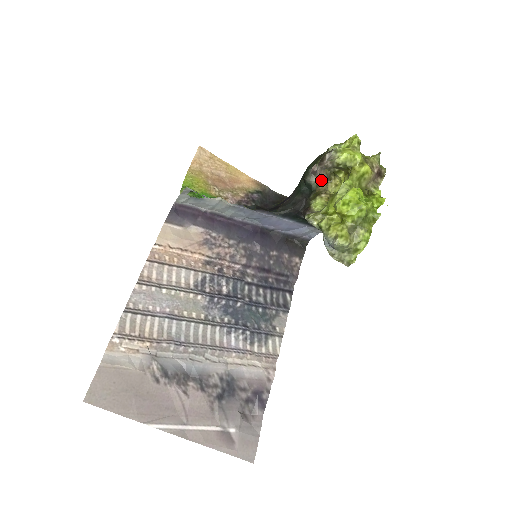
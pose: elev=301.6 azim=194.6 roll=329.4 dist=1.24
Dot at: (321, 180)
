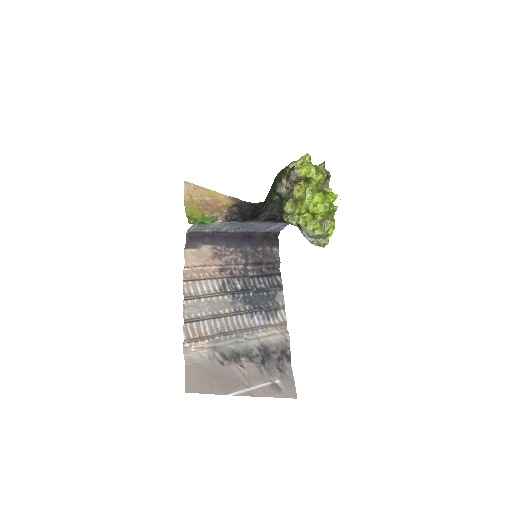
Dot at: (292, 191)
